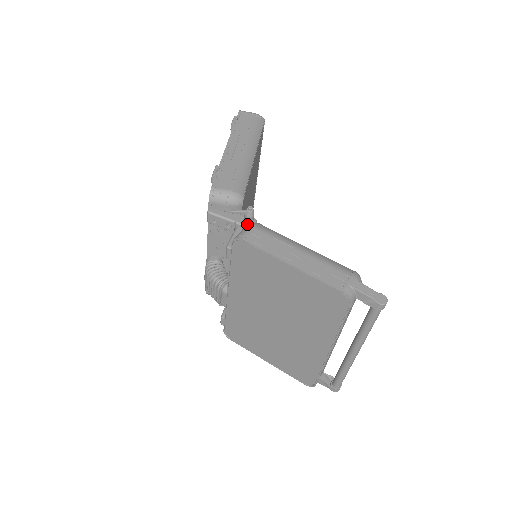
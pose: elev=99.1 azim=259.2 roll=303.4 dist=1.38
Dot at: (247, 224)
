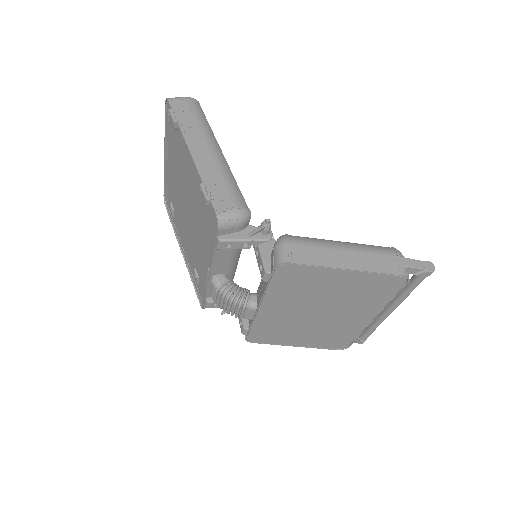
Dot at: (266, 237)
